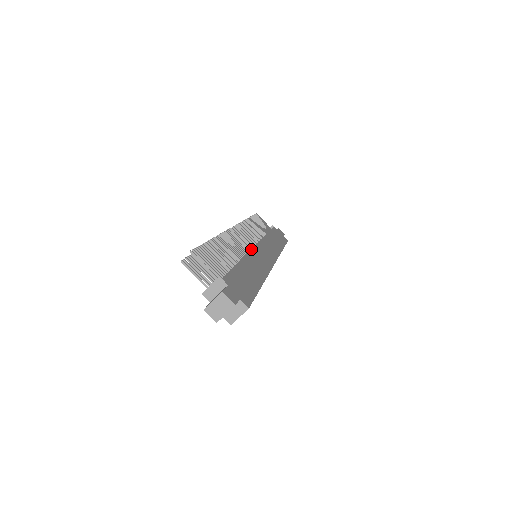
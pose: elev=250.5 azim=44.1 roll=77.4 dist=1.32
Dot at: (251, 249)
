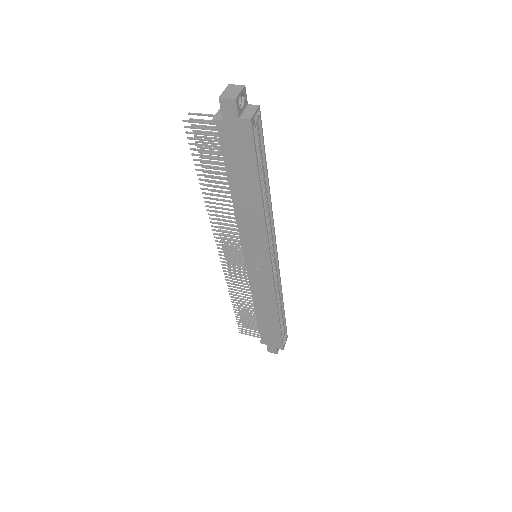
Dot at: occluded
